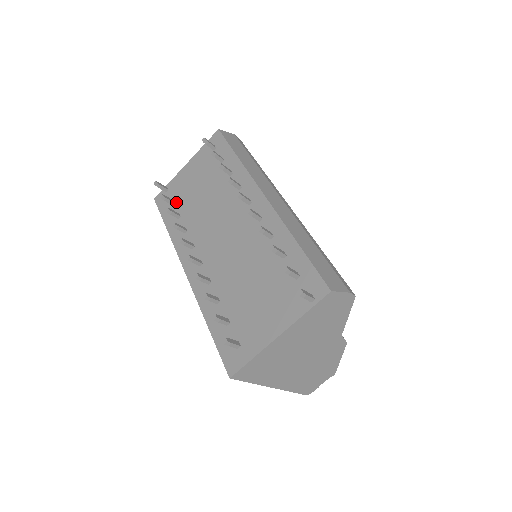
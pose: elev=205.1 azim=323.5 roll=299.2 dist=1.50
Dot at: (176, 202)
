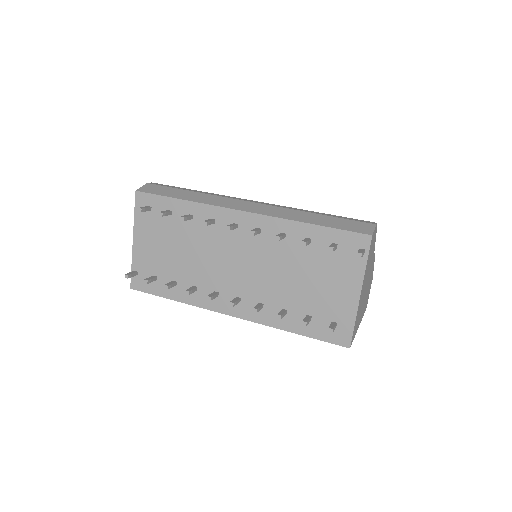
Dot at: (158, 275)
